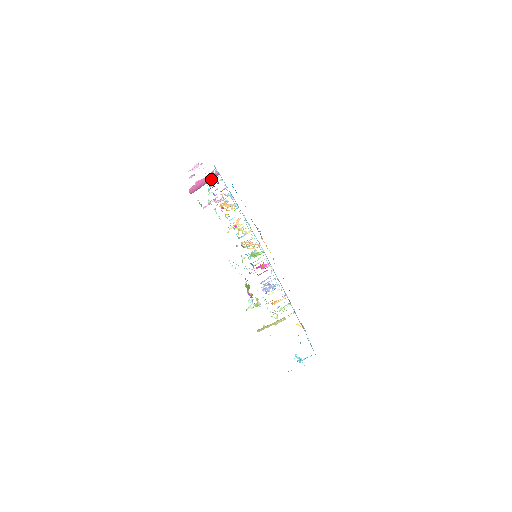
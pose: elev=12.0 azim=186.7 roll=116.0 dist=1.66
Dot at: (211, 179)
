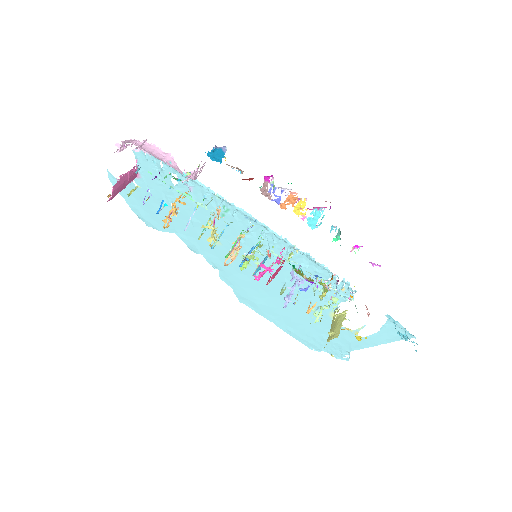
Dot at: (129, 182)
